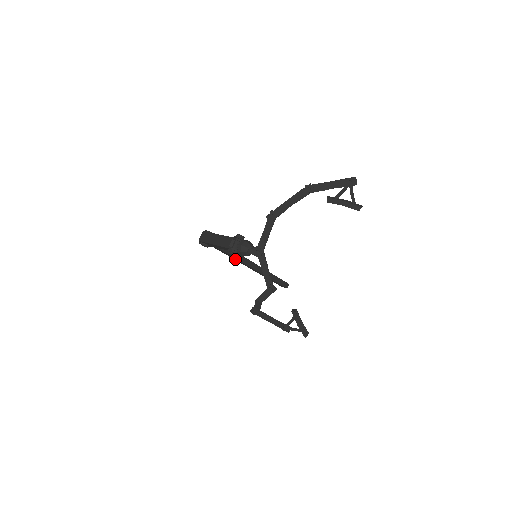
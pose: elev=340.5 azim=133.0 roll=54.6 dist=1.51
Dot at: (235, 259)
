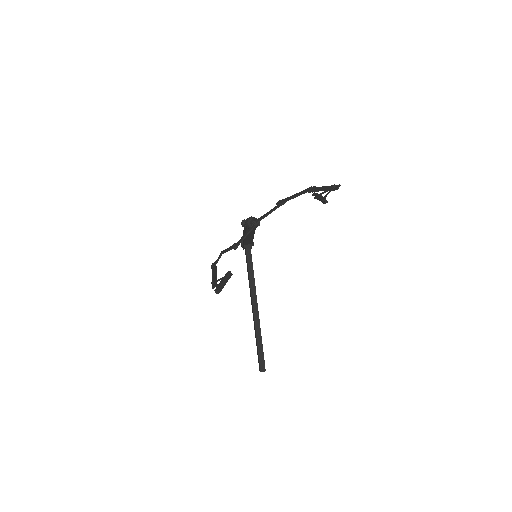
Dot at: occluded
